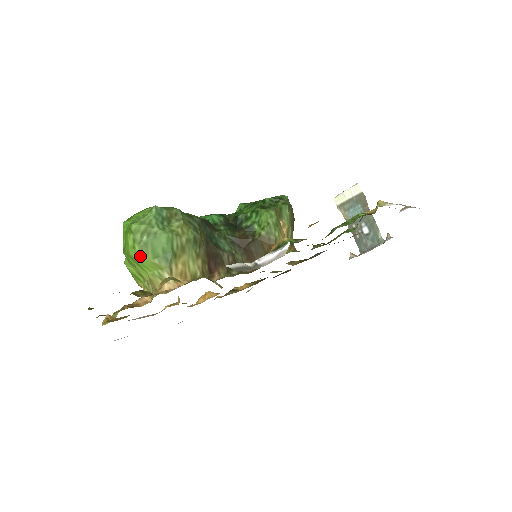
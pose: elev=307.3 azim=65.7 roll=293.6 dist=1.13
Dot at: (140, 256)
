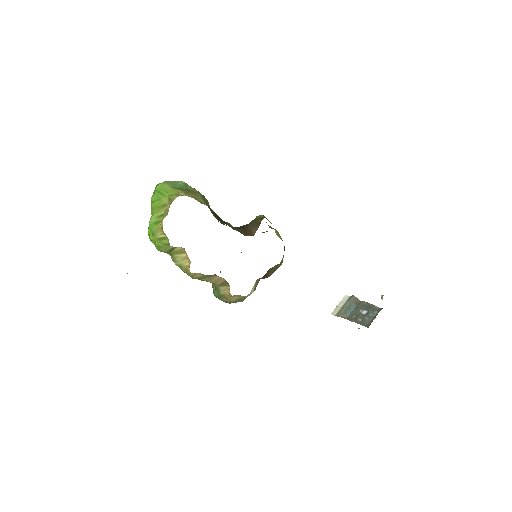
Dot at: (164, 186)
